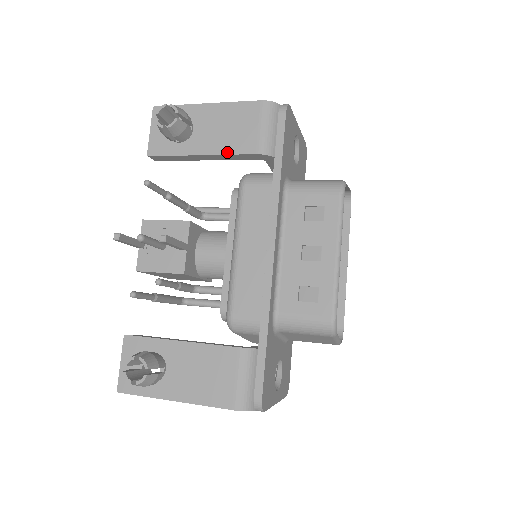
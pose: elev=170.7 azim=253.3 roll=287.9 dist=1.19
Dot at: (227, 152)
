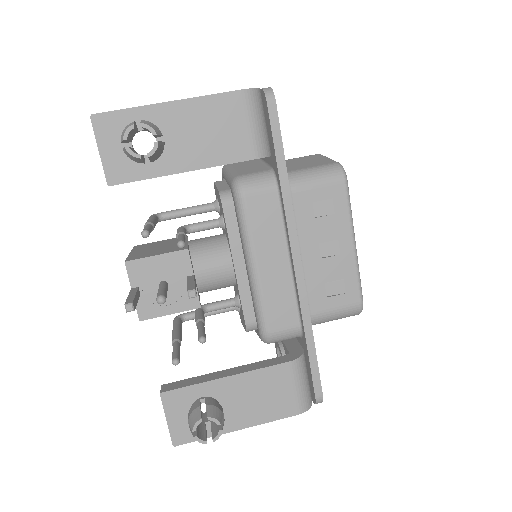
Dot at: (217, 163)
